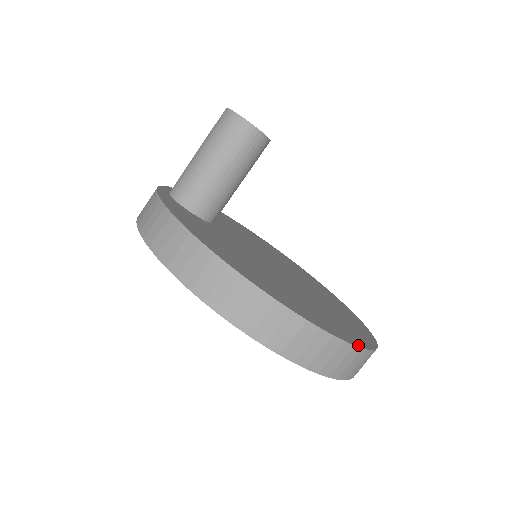
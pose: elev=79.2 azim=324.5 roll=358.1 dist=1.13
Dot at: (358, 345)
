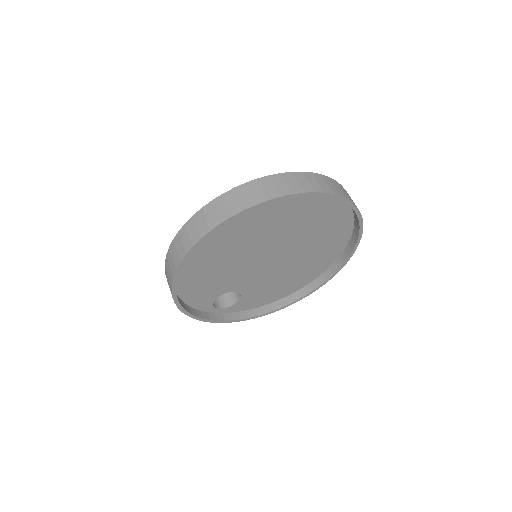
Dot at: (243, 186)
